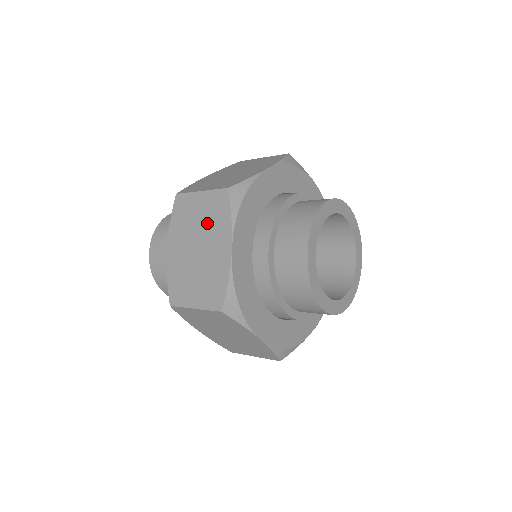
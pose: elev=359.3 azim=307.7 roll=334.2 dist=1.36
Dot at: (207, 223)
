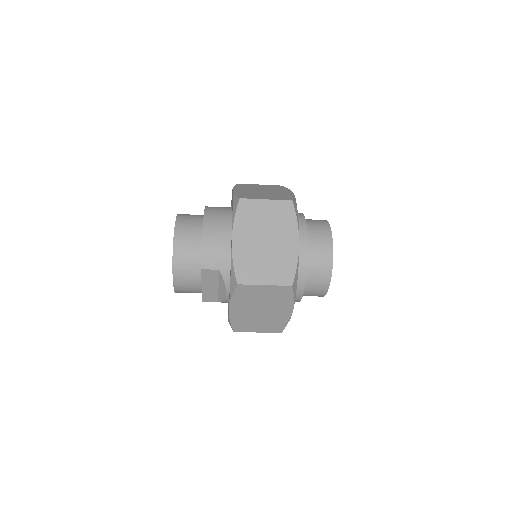
Dot at: (269, 188)
